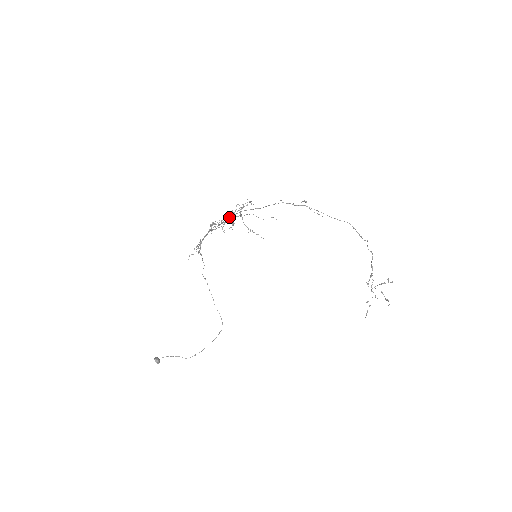
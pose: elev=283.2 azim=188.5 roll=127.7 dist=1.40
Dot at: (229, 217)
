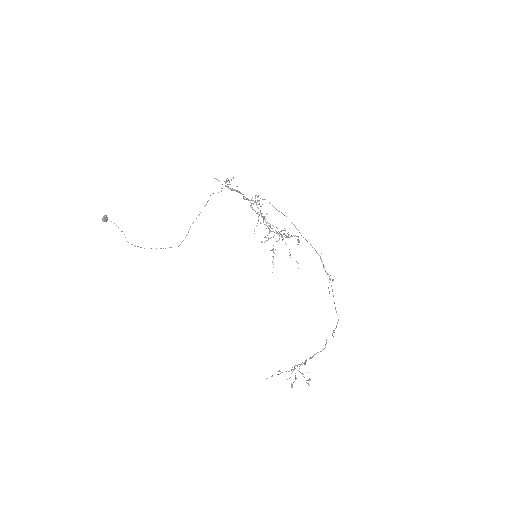
Dot at: occluded
